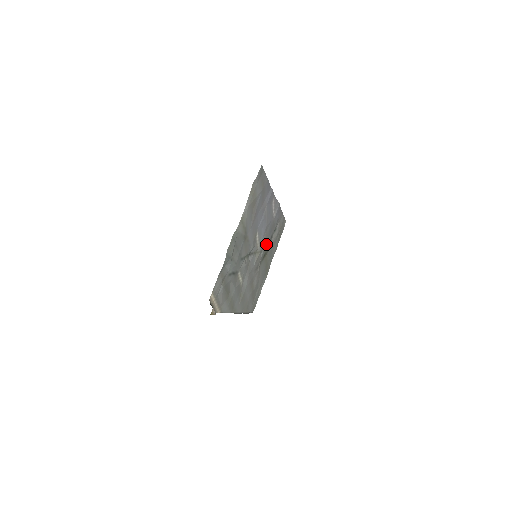
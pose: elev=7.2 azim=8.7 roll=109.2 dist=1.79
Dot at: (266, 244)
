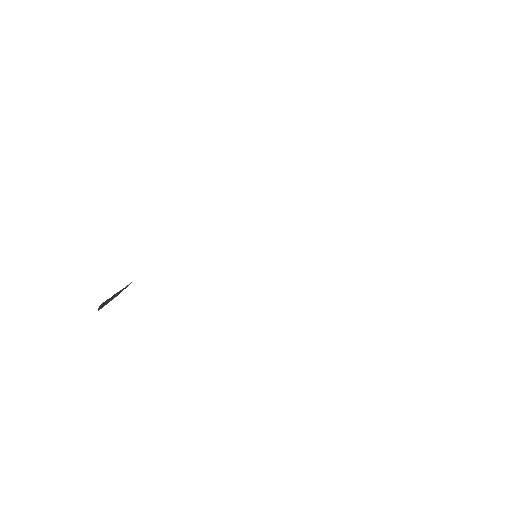
Dot at: occluded
